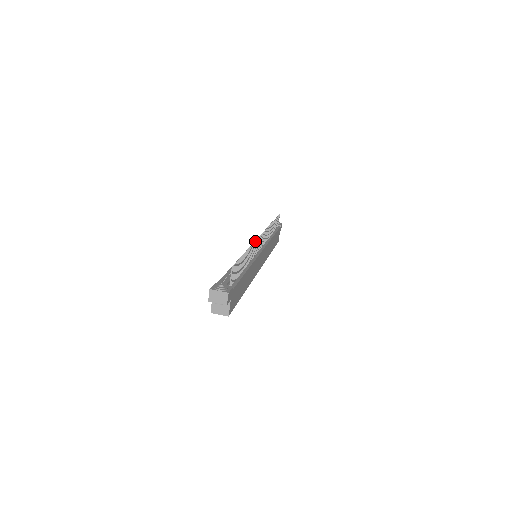
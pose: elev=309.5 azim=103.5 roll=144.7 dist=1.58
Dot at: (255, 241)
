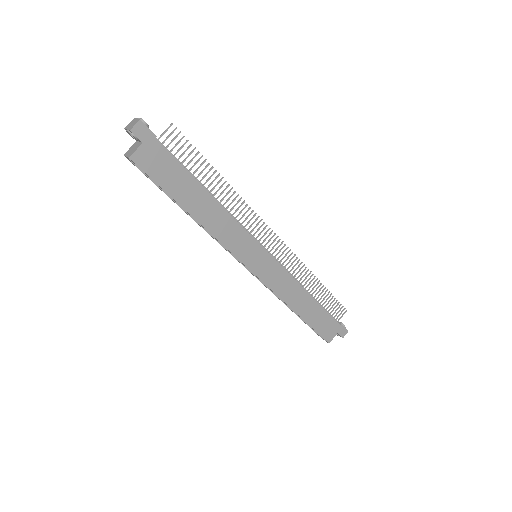
Dot at: occluded
